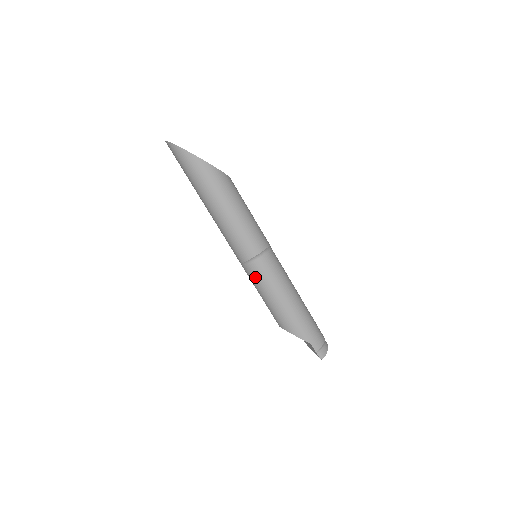
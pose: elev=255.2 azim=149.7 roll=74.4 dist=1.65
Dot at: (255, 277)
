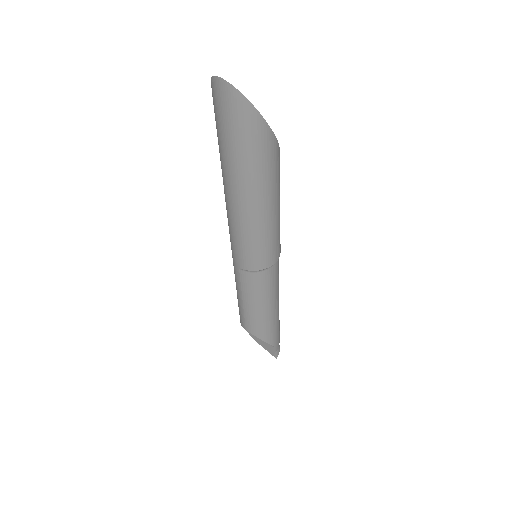
Dot at: (255, 287)
